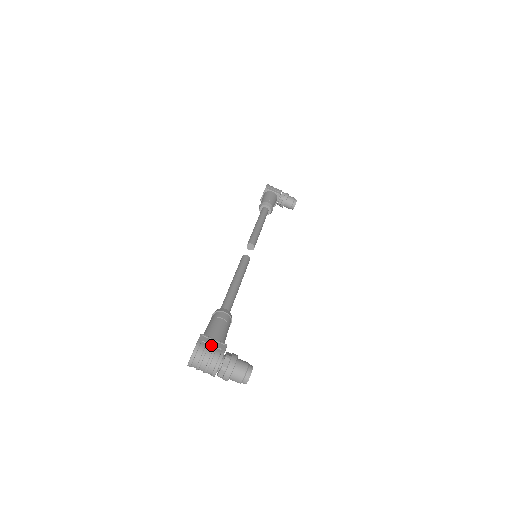
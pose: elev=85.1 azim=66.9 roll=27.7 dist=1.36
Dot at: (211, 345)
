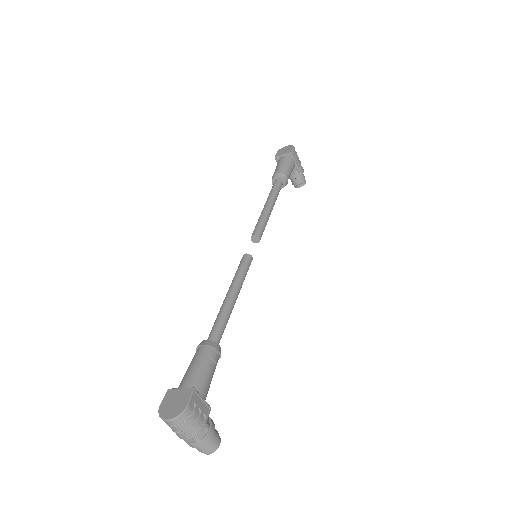
Dot at: (199, 408)
